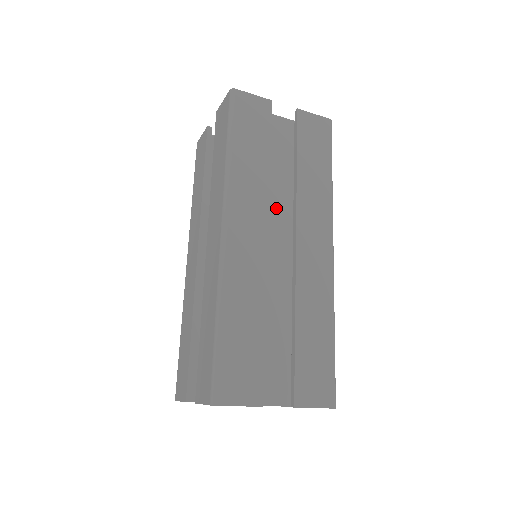
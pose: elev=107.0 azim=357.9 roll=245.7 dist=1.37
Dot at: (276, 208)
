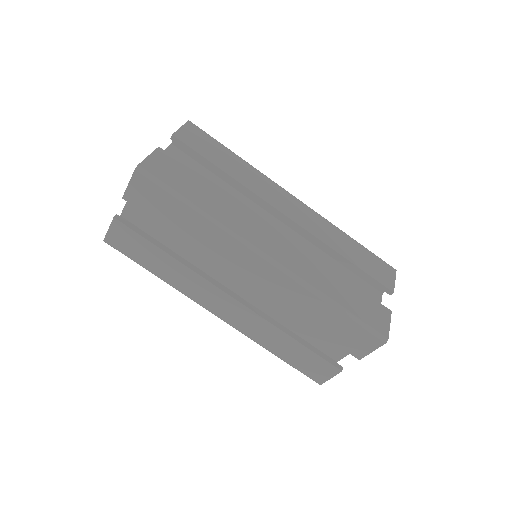
Dot at: occluded
